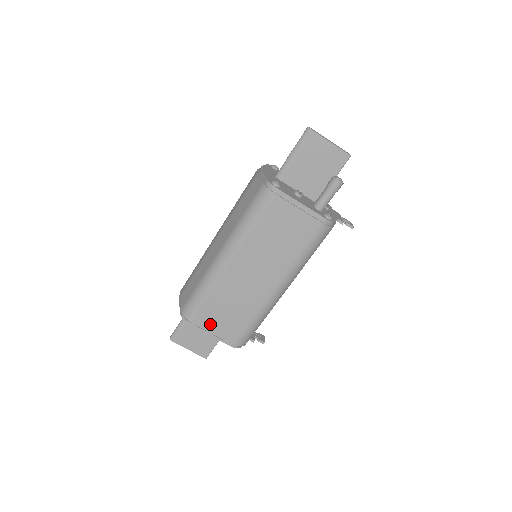
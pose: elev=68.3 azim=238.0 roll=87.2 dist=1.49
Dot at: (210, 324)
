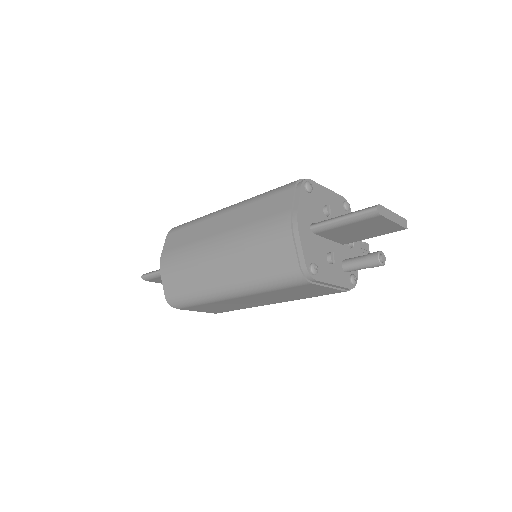
Dot at: (197, 310)
